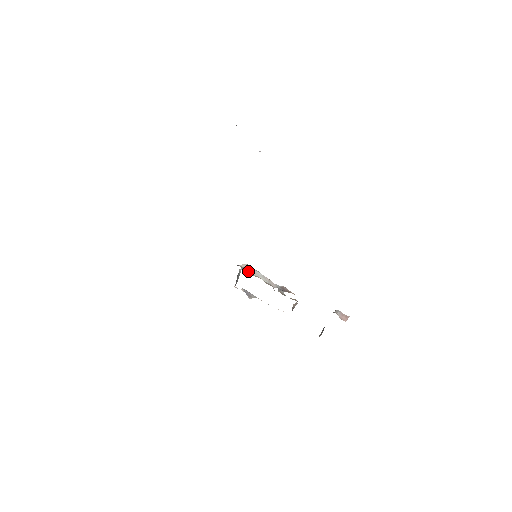
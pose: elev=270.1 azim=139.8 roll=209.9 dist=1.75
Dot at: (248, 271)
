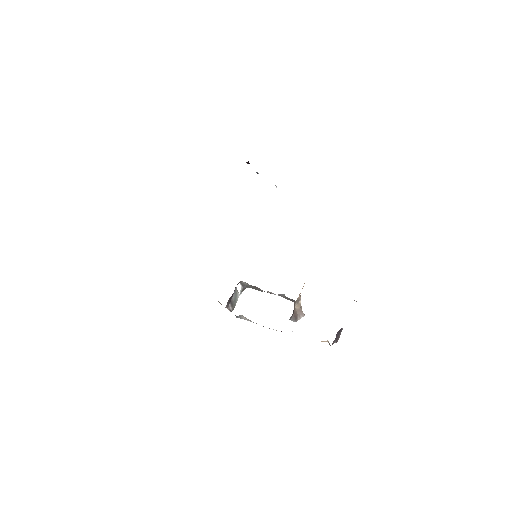
Dot at: occluded
